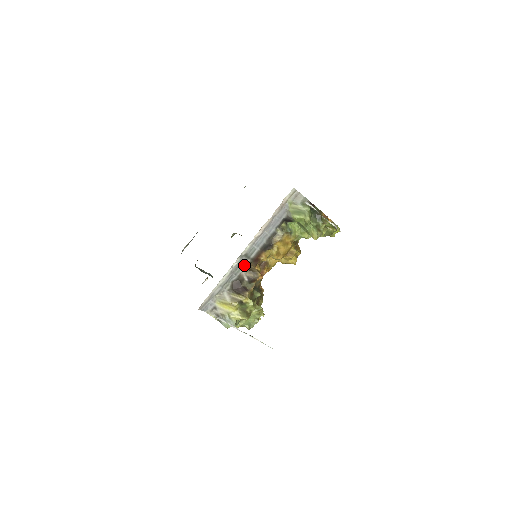
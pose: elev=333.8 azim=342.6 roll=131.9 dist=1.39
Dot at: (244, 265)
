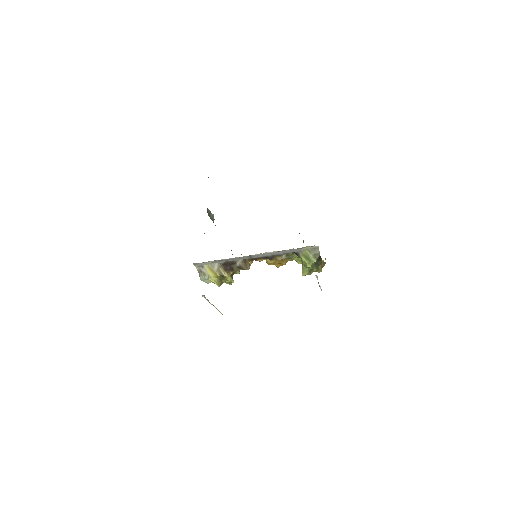
Dot at: (243, 258)
